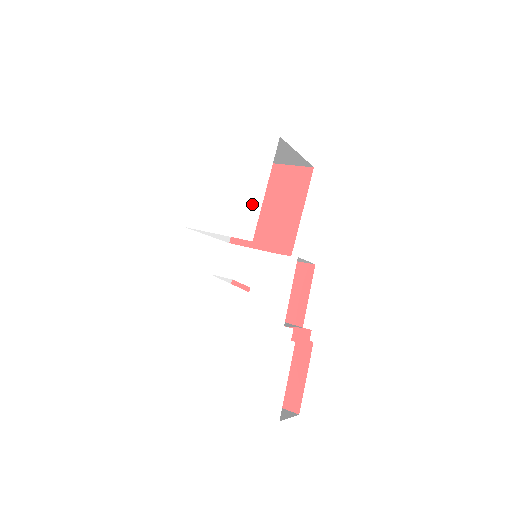
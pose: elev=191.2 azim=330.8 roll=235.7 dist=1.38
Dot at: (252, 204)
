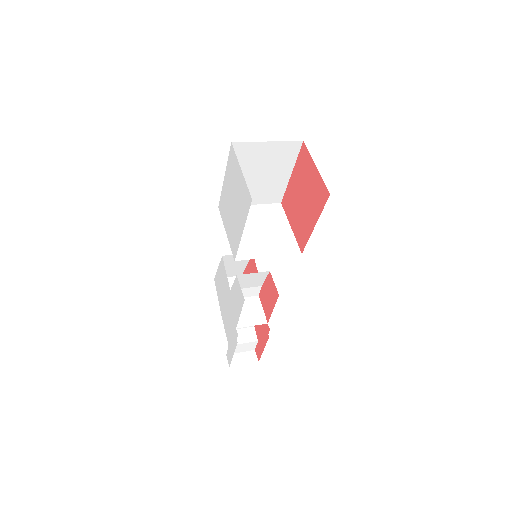
Dot at: (237, 235)
